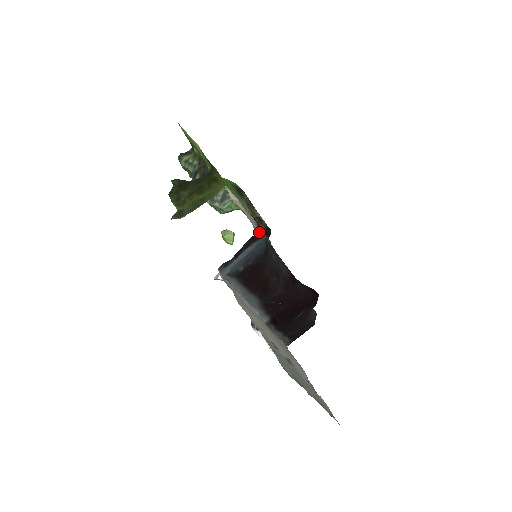
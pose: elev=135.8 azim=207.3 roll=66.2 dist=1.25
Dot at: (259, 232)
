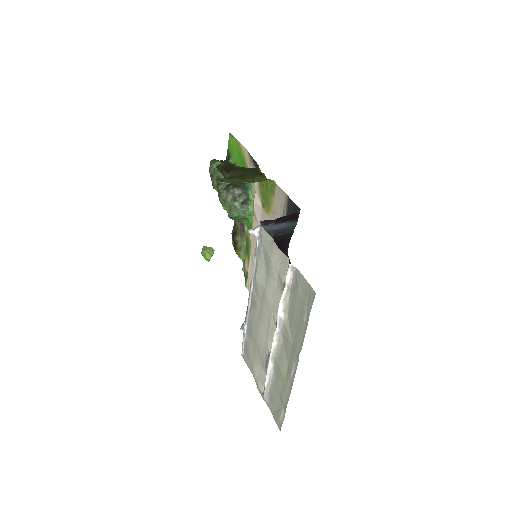
Dot at: (298, 214)
